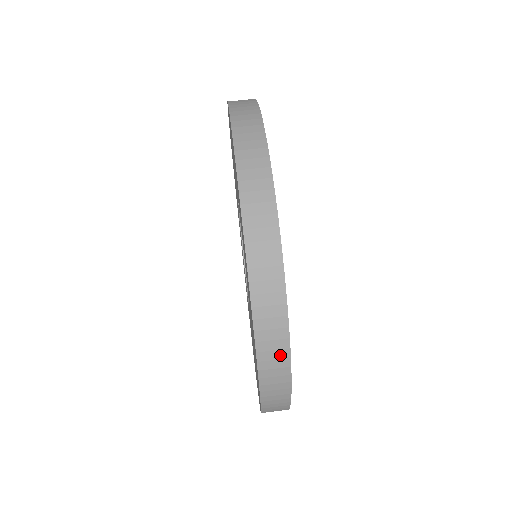
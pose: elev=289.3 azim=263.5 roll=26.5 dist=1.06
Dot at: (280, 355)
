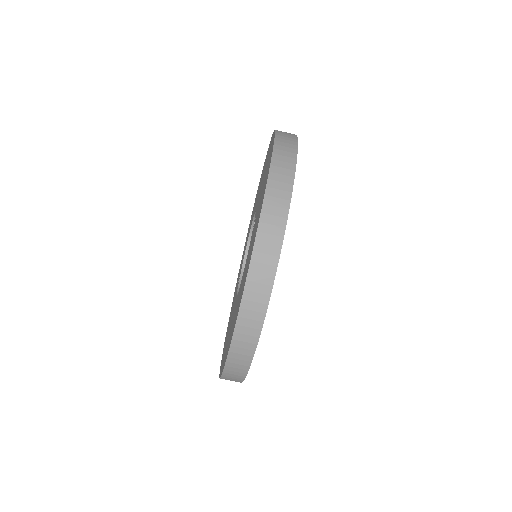
Dot at: (245, 358)
